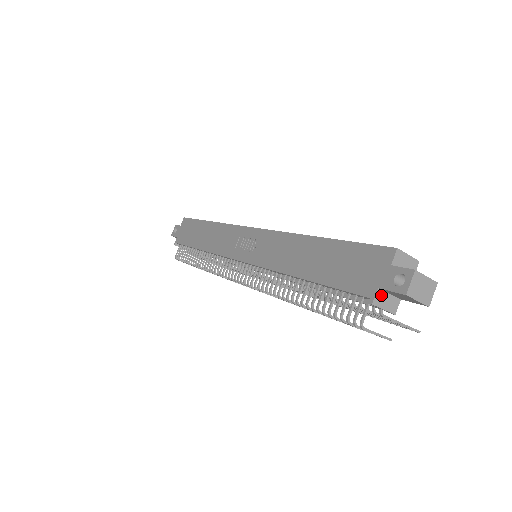
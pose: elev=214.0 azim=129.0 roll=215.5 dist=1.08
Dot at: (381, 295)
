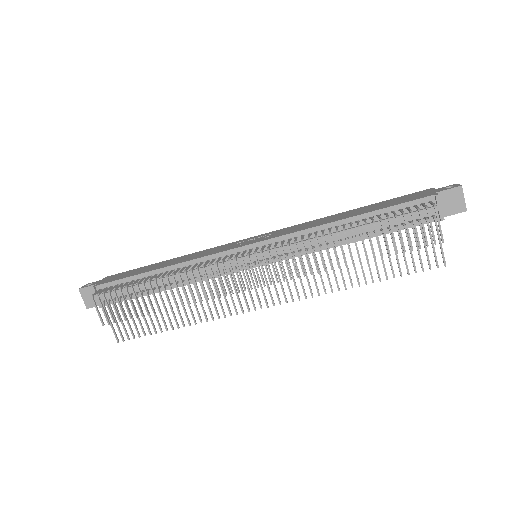
Dot at: (438, 198)
